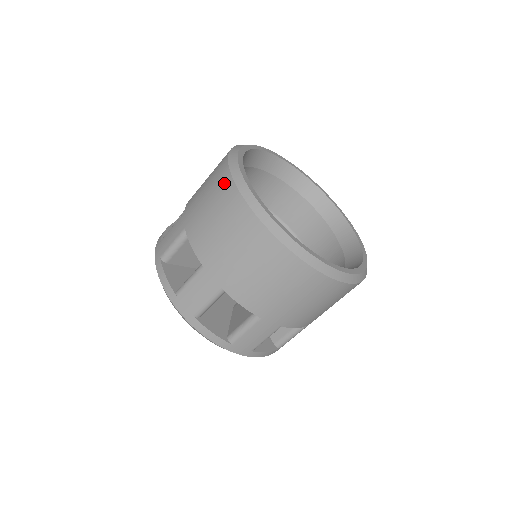
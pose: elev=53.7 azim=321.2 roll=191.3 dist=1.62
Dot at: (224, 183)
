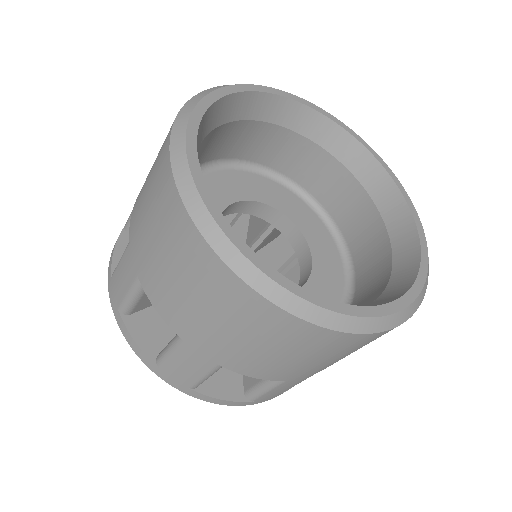
Dot at: (176, 218)
